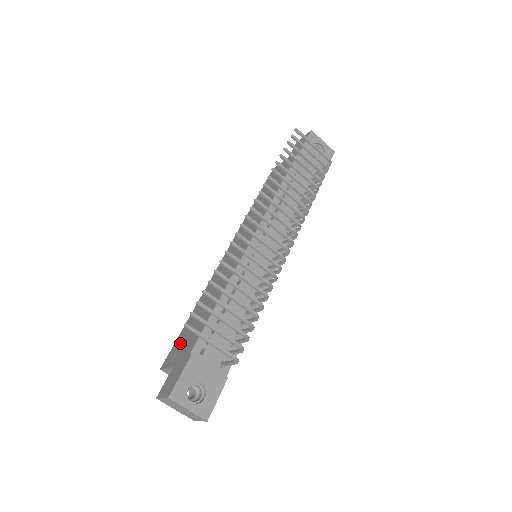
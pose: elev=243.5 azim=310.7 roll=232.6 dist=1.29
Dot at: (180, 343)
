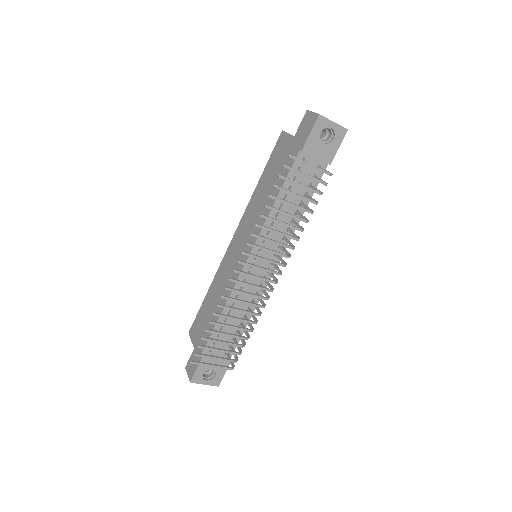
Dot at: (199, 324)
